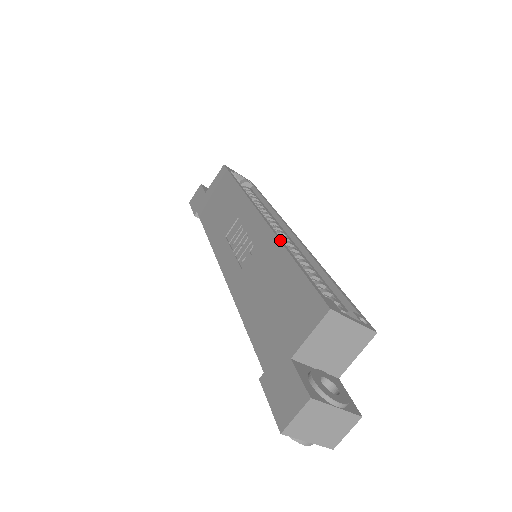
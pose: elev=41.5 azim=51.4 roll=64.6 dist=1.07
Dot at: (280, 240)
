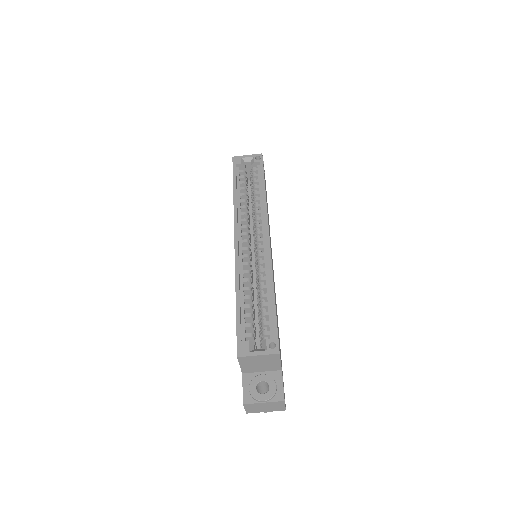
Dot at: (236, 278)
